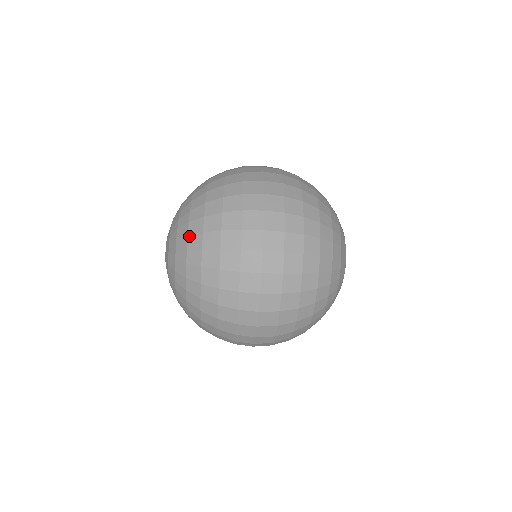
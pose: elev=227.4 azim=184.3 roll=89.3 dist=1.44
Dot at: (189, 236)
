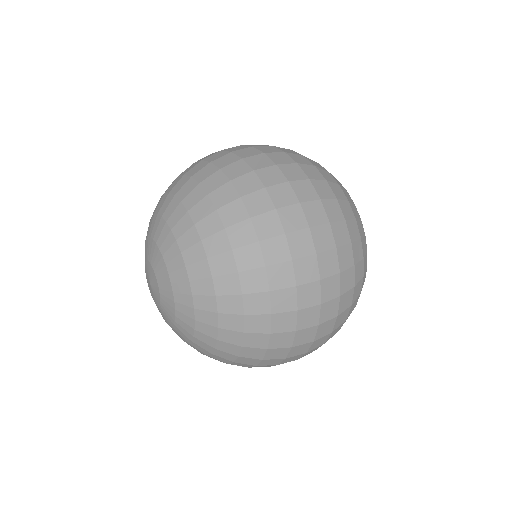
Dot at: (210, 259)
